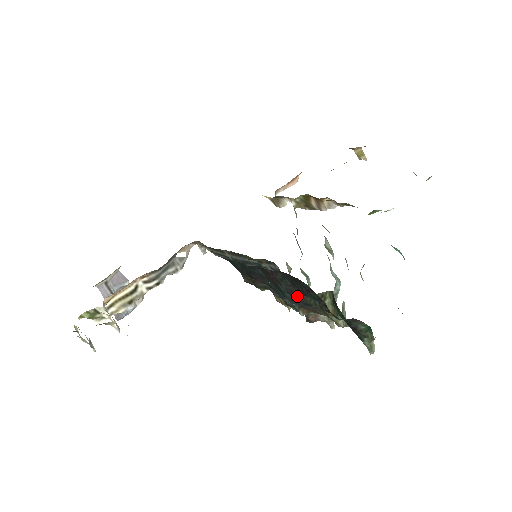
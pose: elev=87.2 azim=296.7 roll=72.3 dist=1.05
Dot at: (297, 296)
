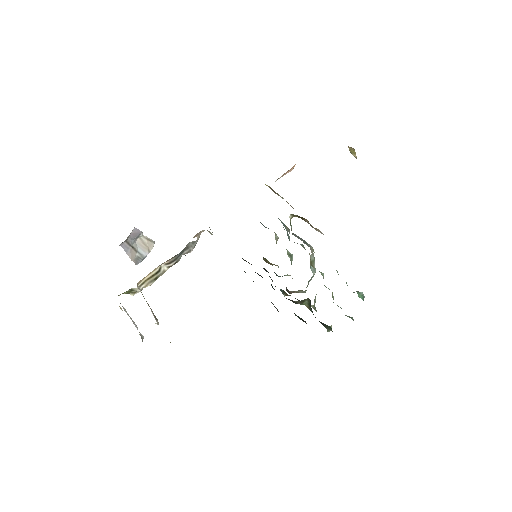
Dot at: occluded
